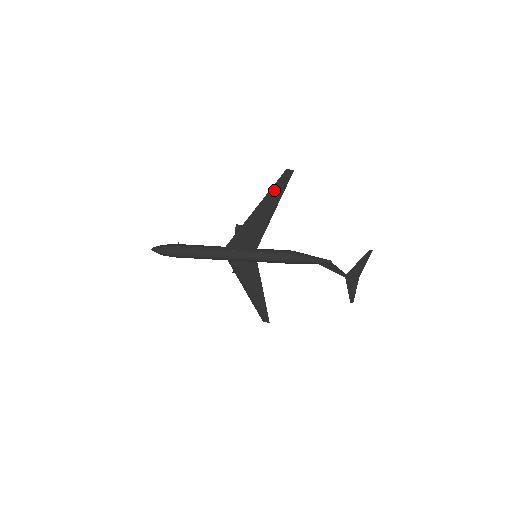
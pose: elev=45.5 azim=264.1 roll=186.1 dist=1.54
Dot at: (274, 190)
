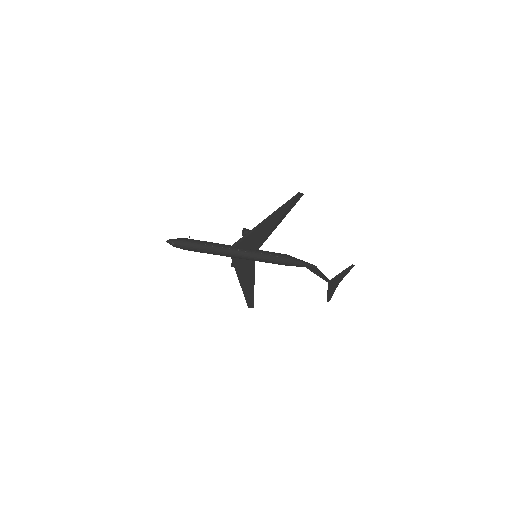
Dot at: (284, 207)
